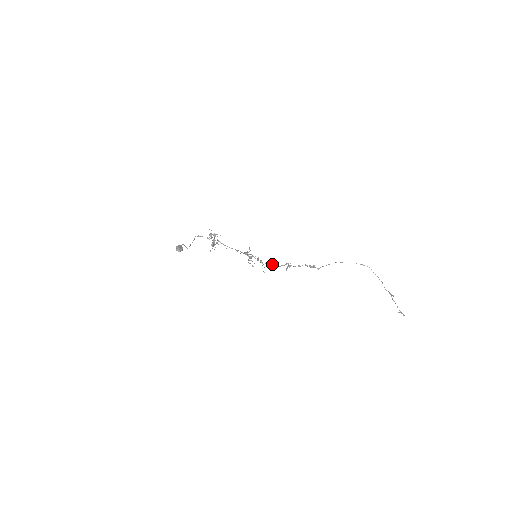
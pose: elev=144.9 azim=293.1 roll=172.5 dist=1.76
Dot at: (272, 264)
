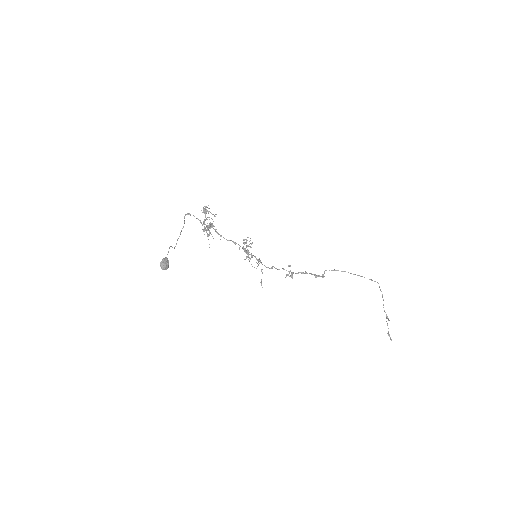
Dot at: (272, 267)
